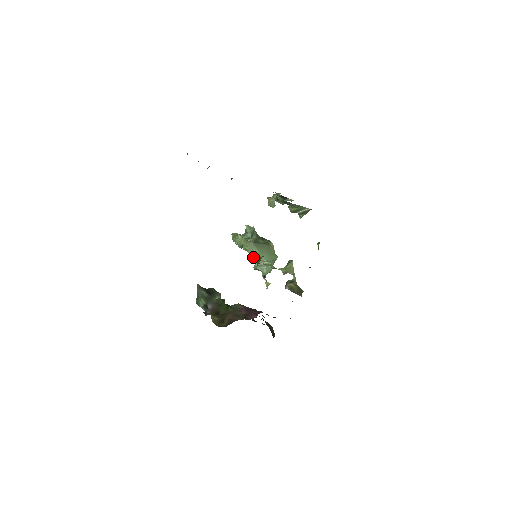
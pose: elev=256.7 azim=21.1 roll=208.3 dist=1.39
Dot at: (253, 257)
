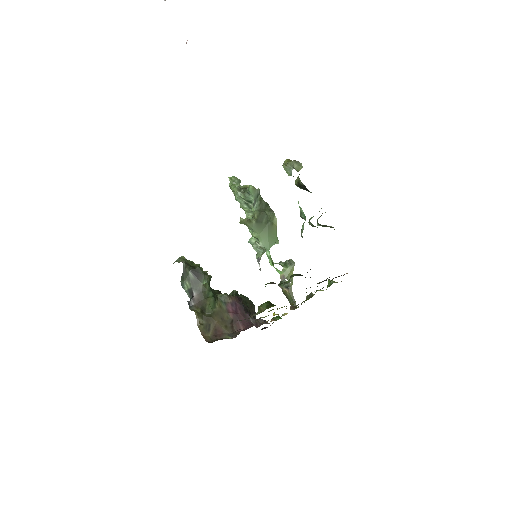
Dot at: occluded
